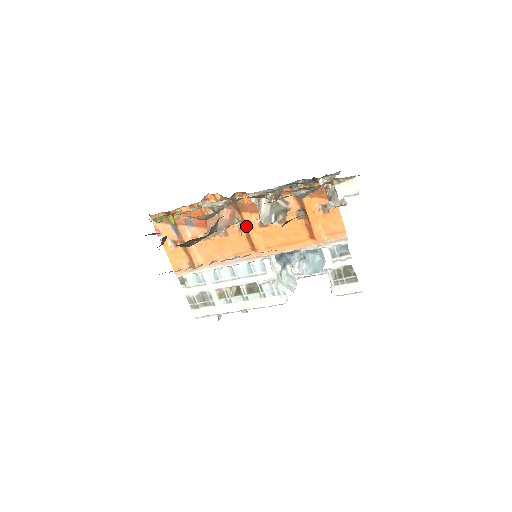
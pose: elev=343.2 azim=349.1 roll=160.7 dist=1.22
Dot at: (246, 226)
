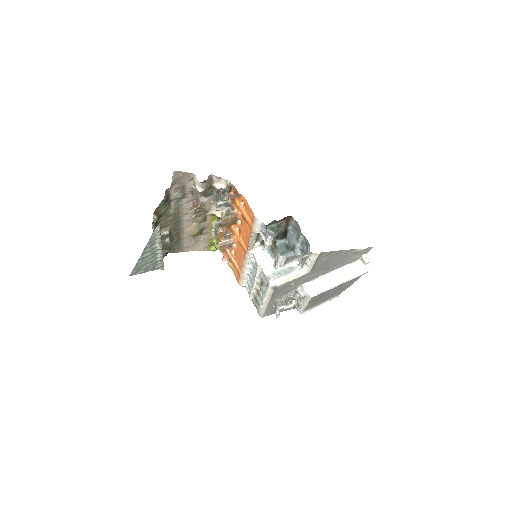
Dot at: (235, 235)
